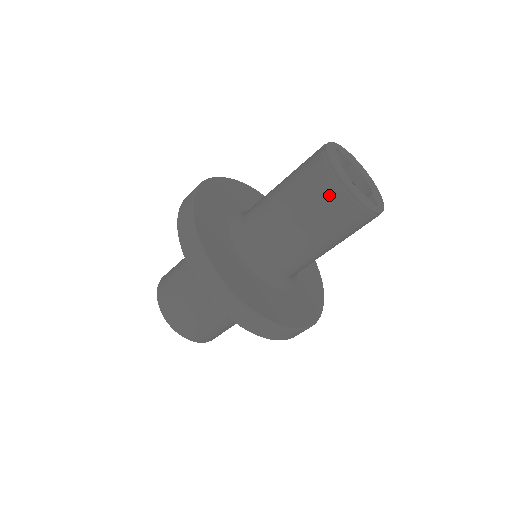
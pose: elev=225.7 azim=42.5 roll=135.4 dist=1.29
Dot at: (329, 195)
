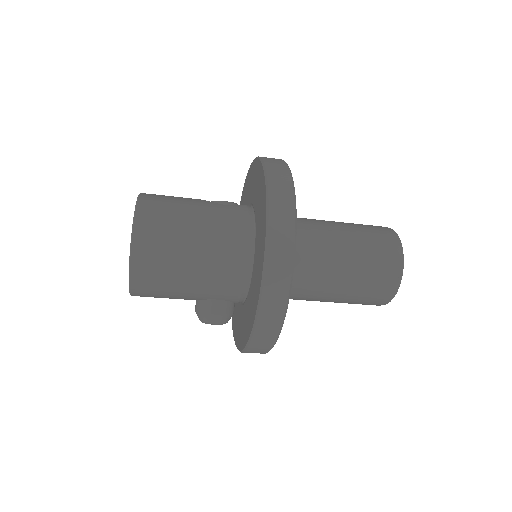
Dot at: (386, 274)
